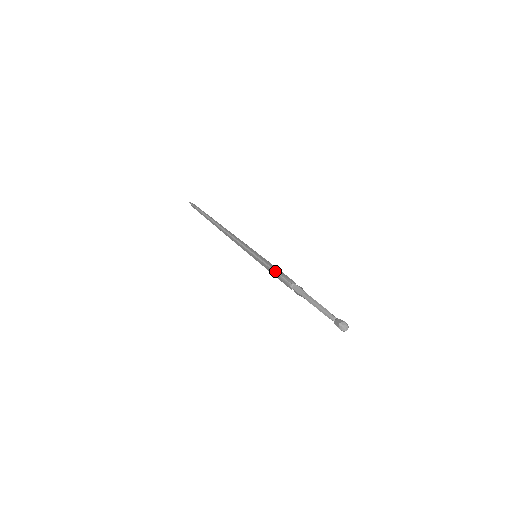
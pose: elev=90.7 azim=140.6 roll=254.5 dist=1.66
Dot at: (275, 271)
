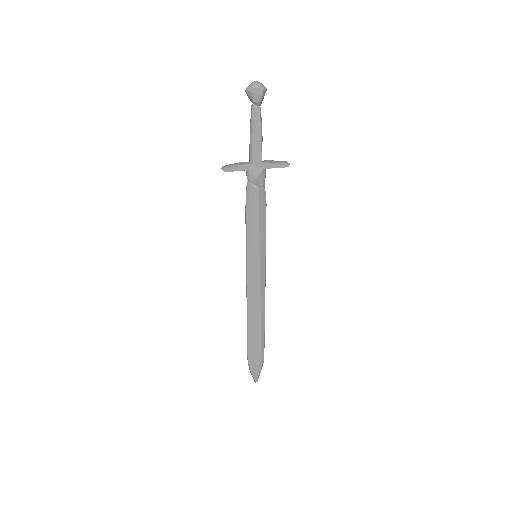
Dot at: (245, 213)
